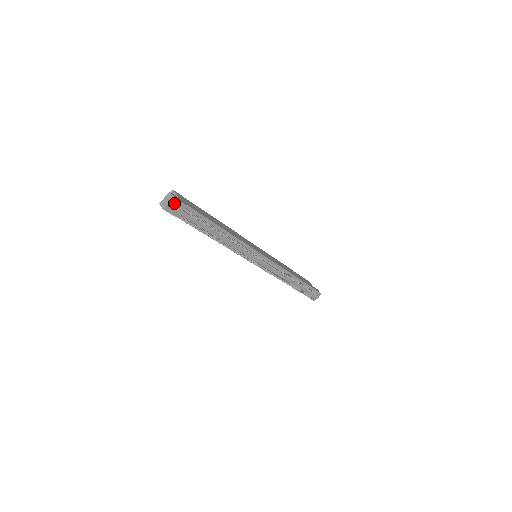
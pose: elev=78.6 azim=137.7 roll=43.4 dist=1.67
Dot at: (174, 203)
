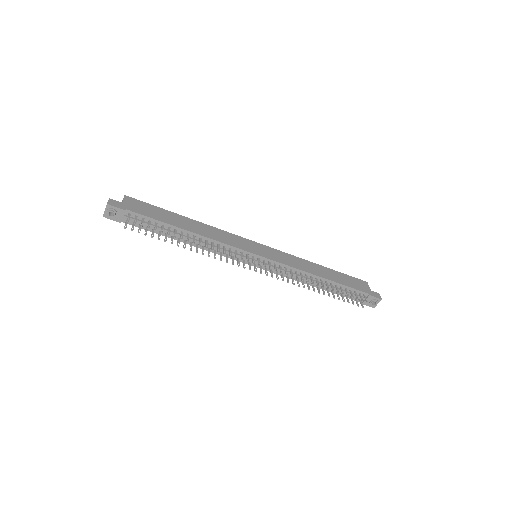
Dot at: (109, 210)
